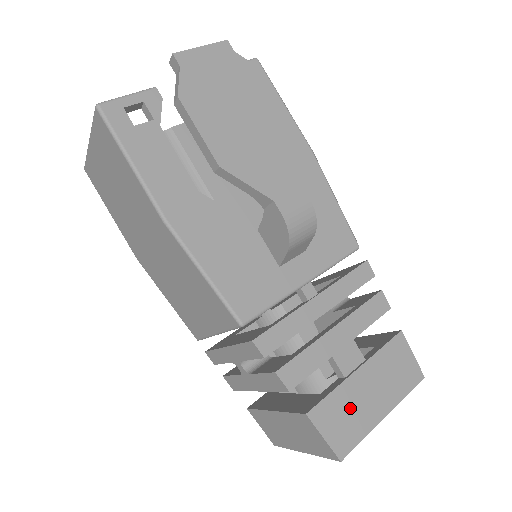
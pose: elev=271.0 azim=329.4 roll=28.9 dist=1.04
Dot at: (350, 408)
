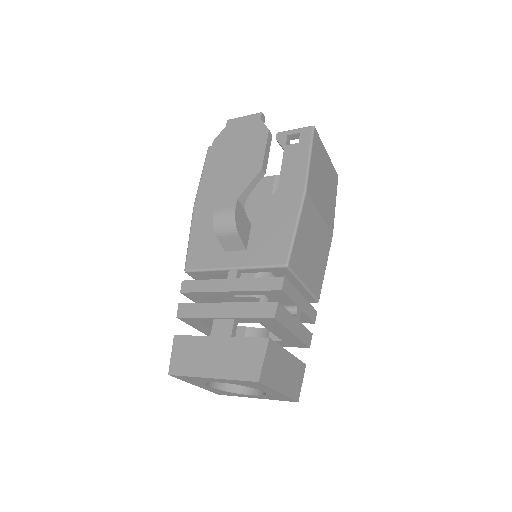
Dot at: (196, 353)
